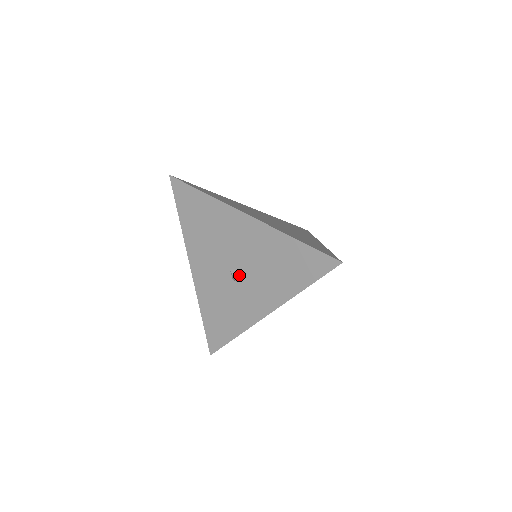
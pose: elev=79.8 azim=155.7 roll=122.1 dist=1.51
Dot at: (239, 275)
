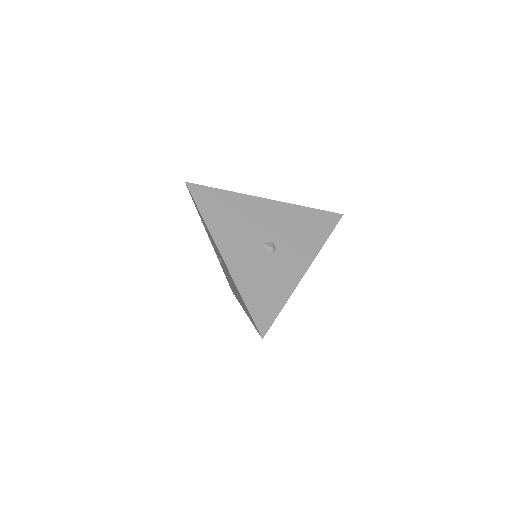
Dot at: (274, 245)
